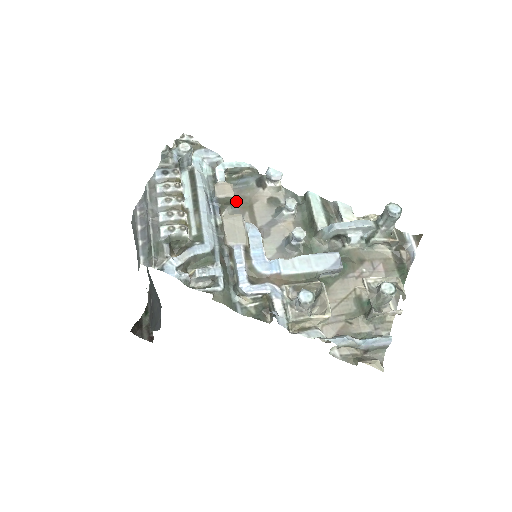
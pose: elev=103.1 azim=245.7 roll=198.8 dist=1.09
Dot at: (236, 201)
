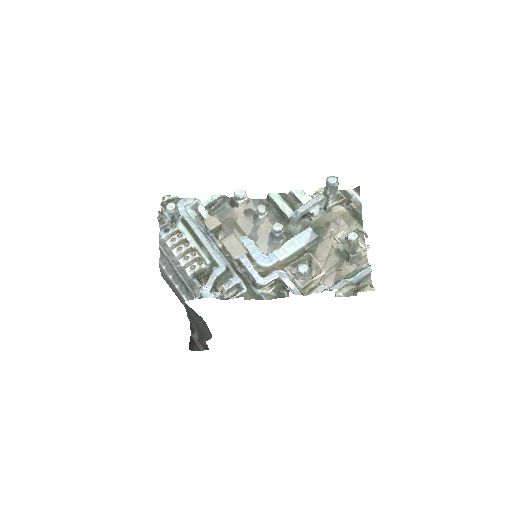
Dot at: (223, 225)
